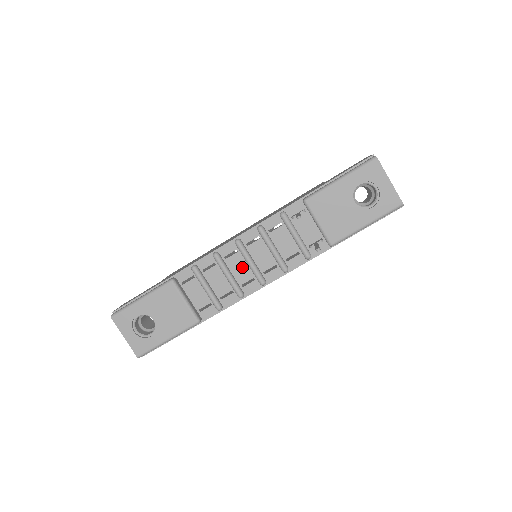
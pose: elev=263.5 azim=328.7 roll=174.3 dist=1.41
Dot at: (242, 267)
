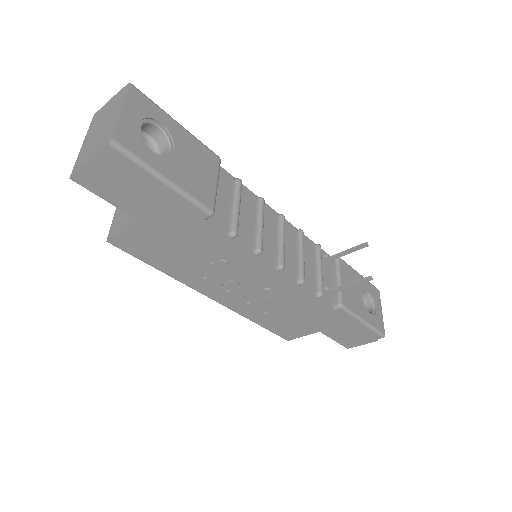
Dot at: (271, 236)
